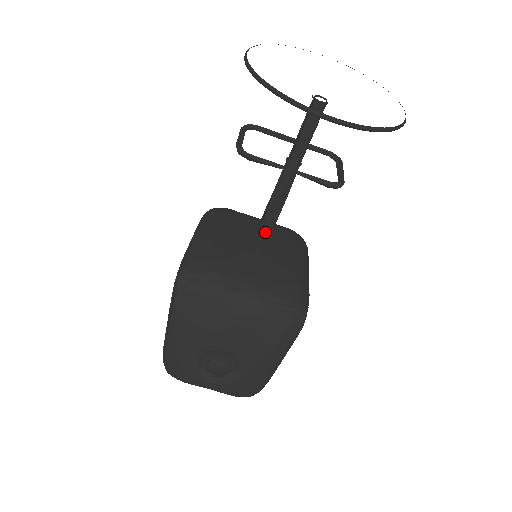
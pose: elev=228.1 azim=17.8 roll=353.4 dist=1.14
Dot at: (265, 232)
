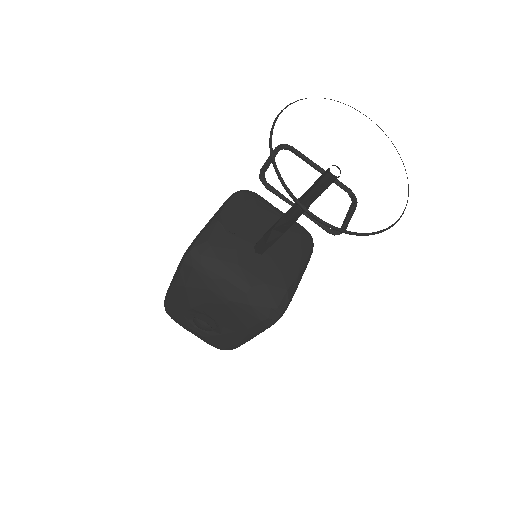
Dot at: (268, 241)
